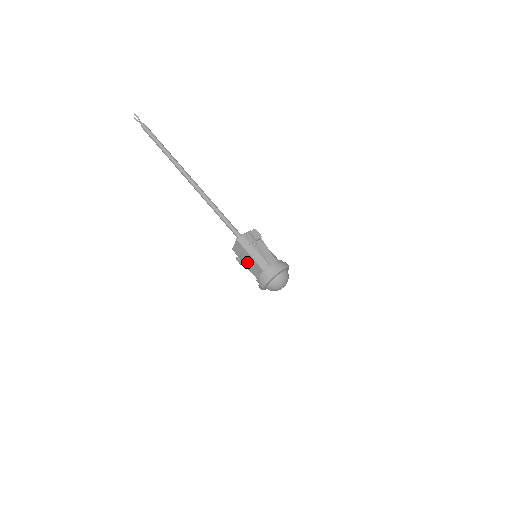
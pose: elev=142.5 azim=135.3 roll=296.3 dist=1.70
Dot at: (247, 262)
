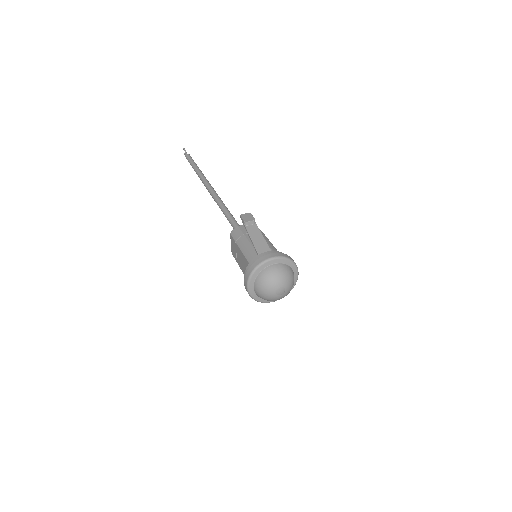
Dot at: (241, 262)
